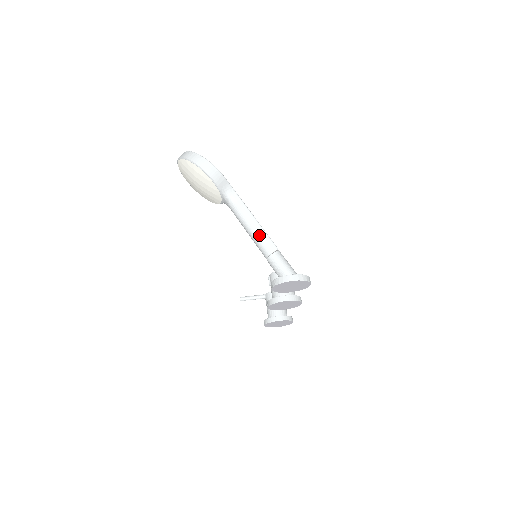
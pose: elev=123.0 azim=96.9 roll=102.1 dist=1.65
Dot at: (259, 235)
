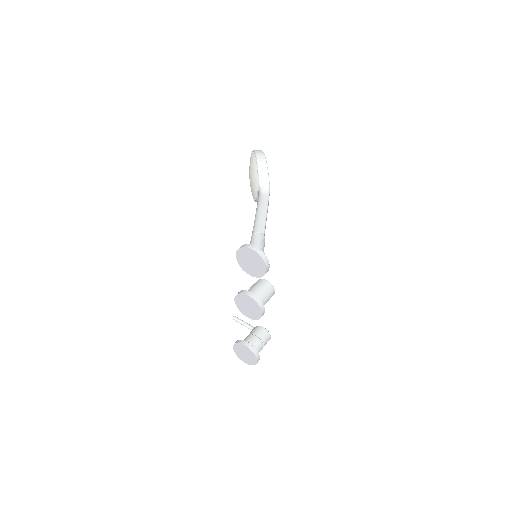
Dot at: (260, 219)
